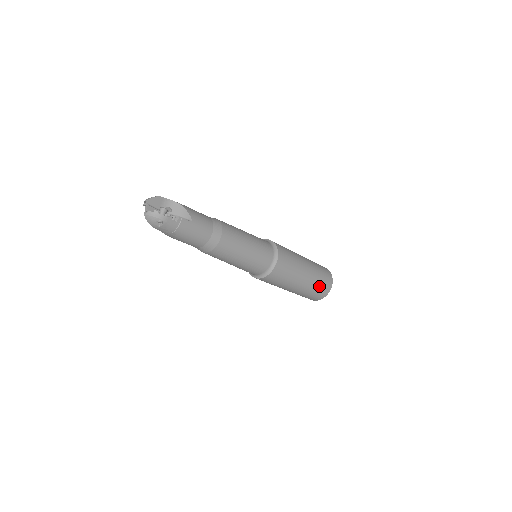
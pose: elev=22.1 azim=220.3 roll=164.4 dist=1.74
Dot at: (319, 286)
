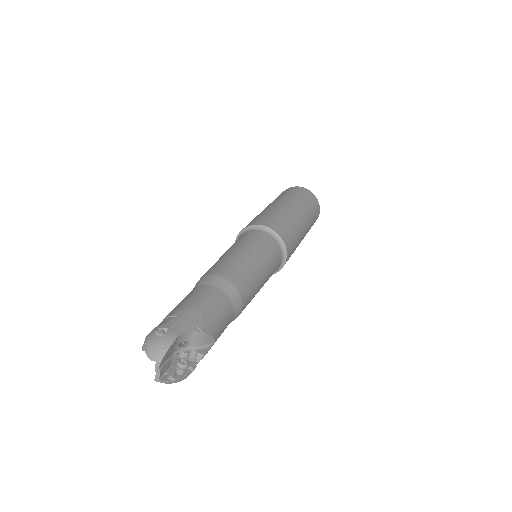
Dot at: occluded
